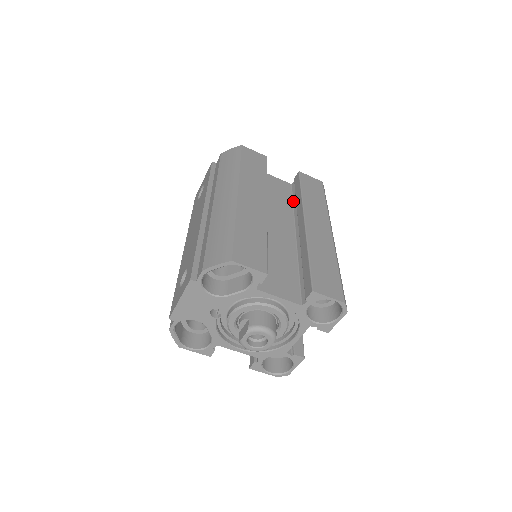
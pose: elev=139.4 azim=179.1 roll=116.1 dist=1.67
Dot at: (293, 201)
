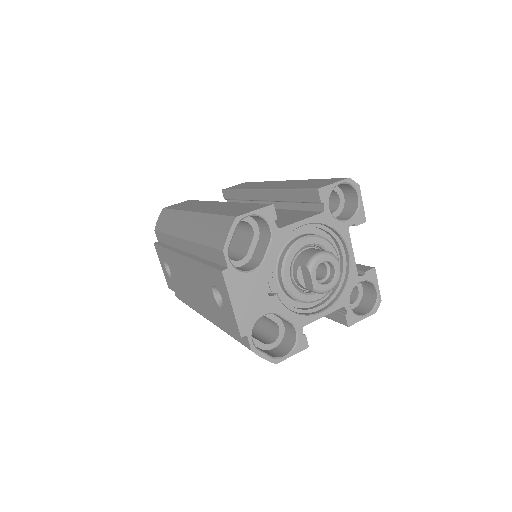
Dot at: occluded
